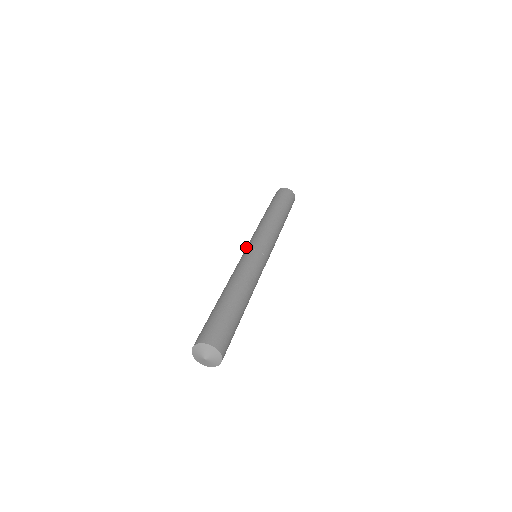
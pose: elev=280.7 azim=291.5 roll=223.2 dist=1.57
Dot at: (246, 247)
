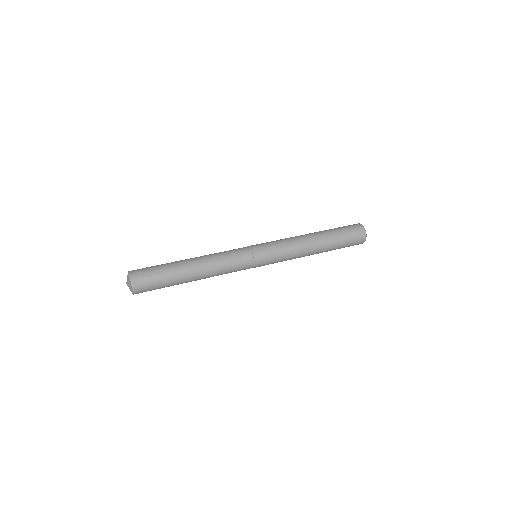
Dot at: (256, 244)
